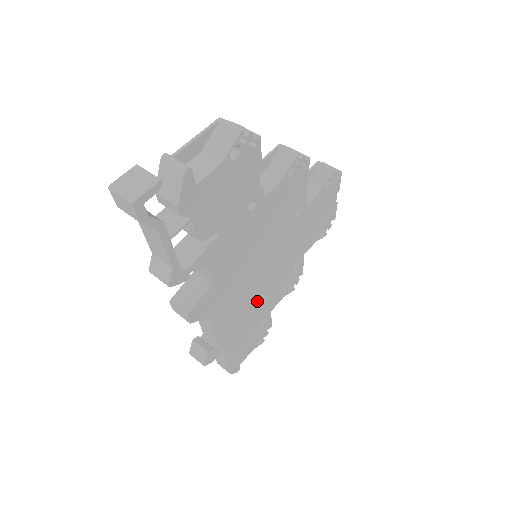
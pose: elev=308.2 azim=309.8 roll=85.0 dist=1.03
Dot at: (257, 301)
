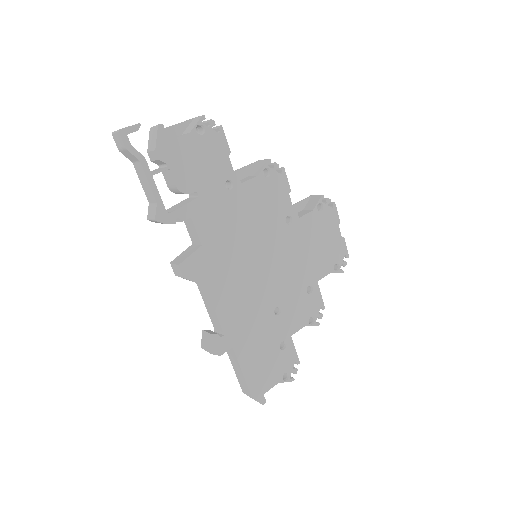
Dot at: (265, 306)
